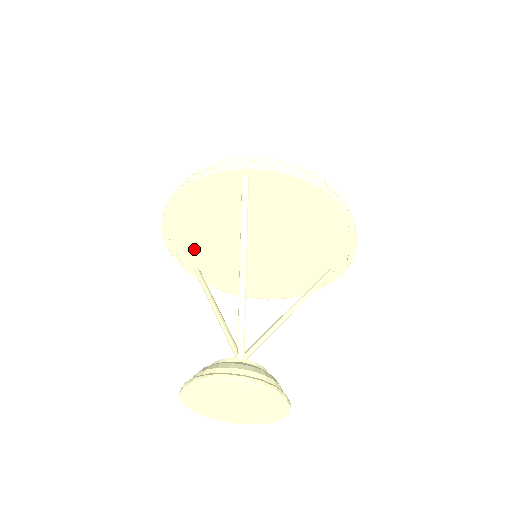
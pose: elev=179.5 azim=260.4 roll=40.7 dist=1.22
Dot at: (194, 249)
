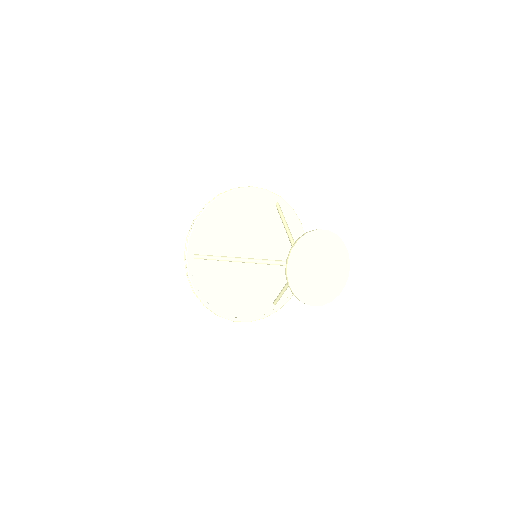
Dot at: (210, 236)
